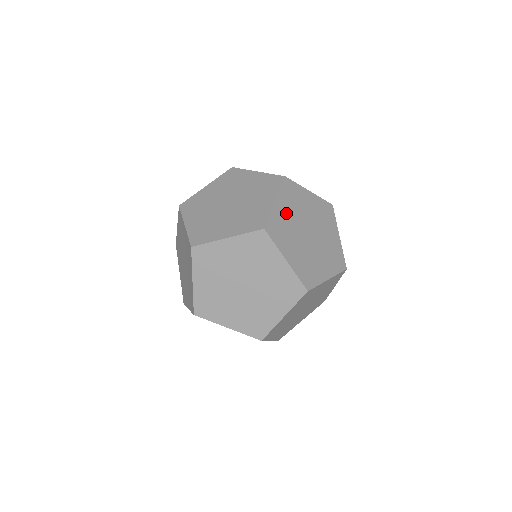
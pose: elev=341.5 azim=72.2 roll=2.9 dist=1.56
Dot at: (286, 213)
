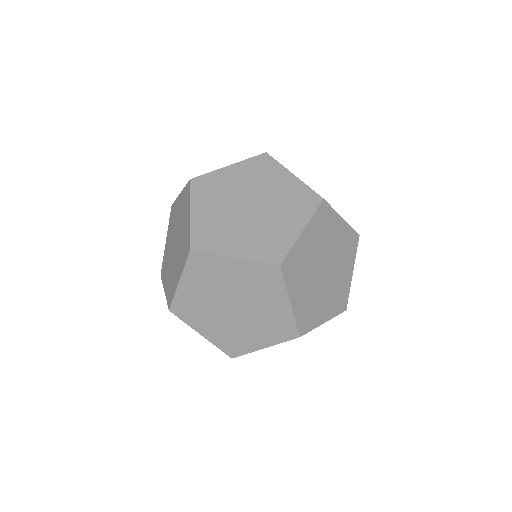
Dot at: occluded
